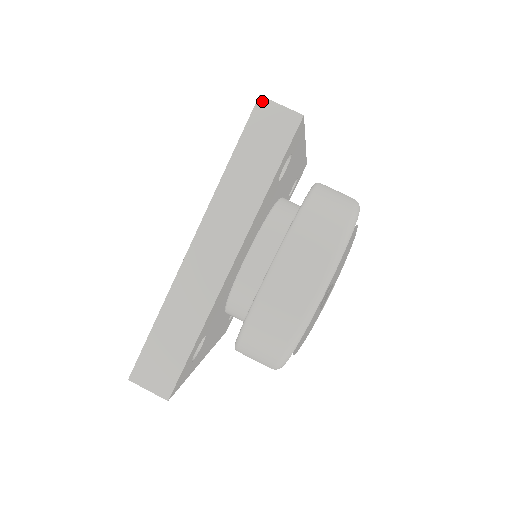
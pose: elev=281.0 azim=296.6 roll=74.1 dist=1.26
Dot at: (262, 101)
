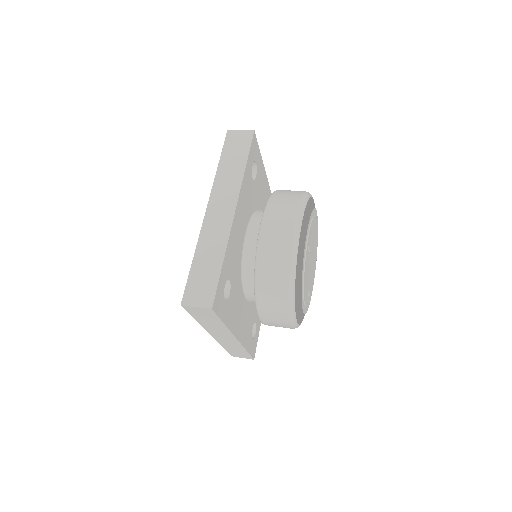
Dot at: (230, 132)
